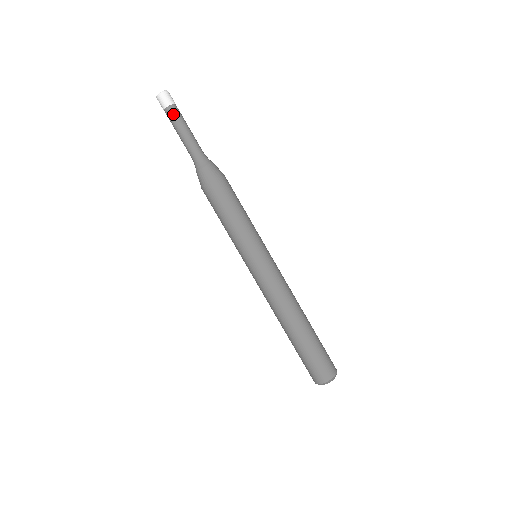
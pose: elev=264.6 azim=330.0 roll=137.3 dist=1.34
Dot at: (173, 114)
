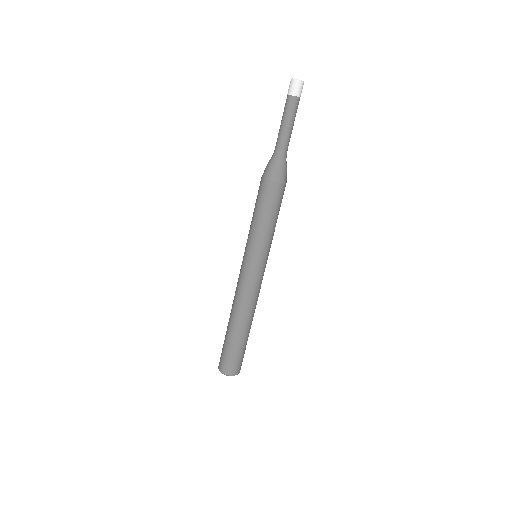
Dot at: (296, 106)
